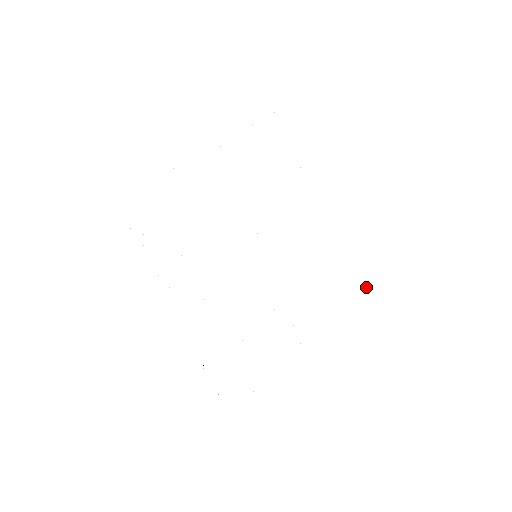
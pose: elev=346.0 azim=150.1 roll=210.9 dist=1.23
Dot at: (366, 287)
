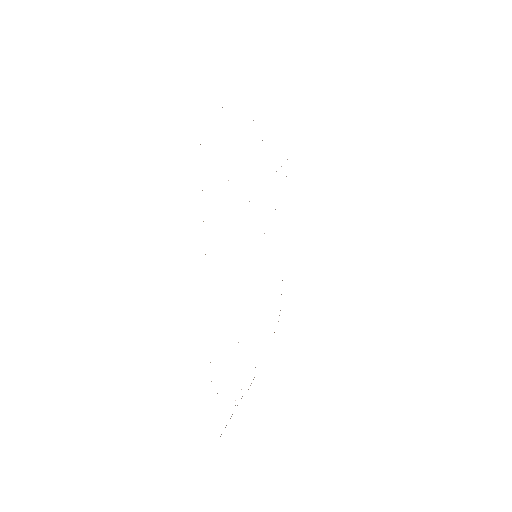
Dot at: occluded
